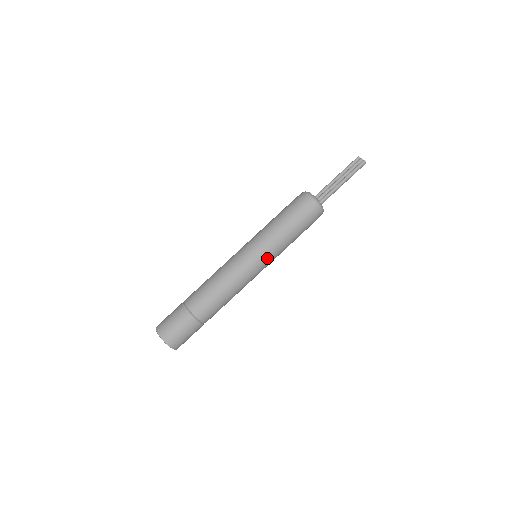
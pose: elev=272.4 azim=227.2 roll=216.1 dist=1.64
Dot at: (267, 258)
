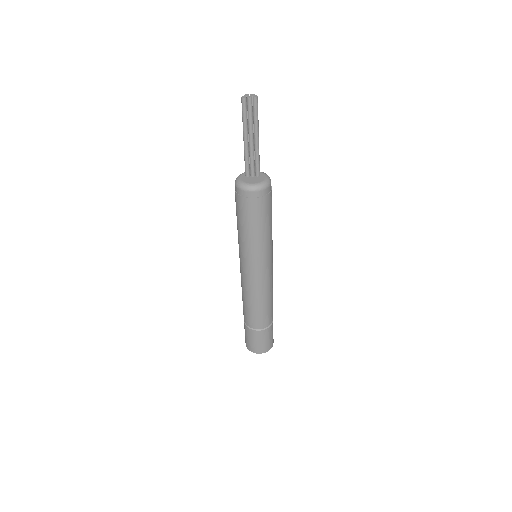
Dot at: (272, 253)
